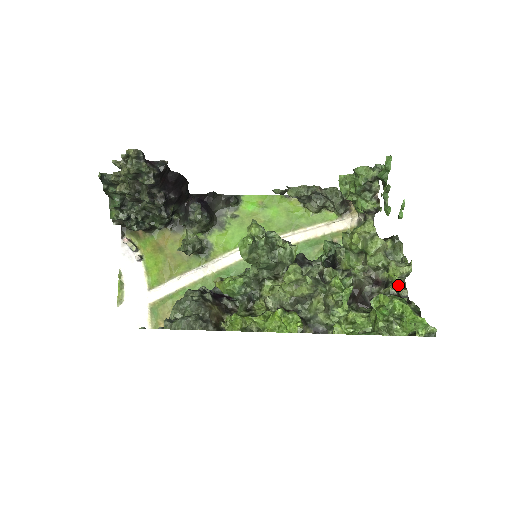
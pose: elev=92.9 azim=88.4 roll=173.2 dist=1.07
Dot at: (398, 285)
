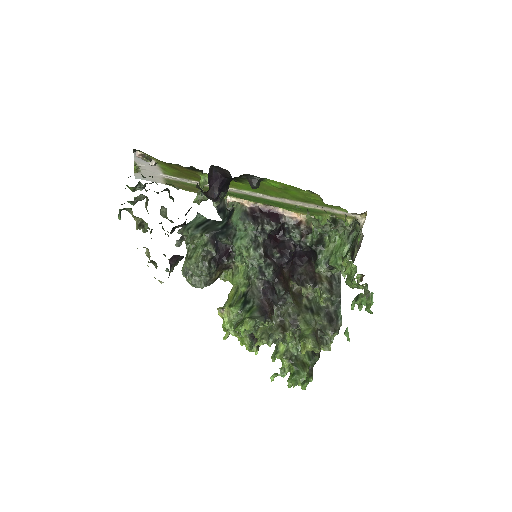
Dot at: occluded
